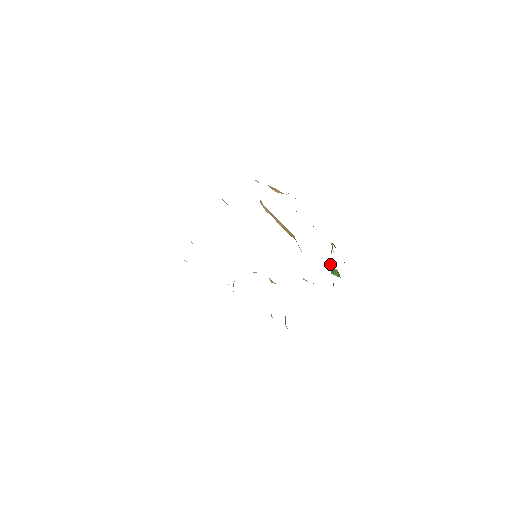
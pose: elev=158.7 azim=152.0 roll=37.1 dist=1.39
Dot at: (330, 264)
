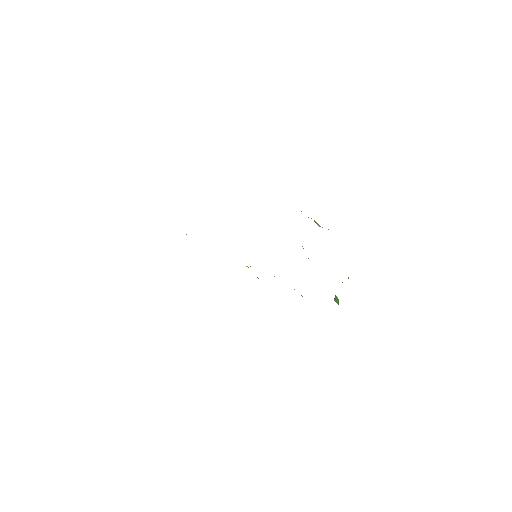
Dot at: occluded
